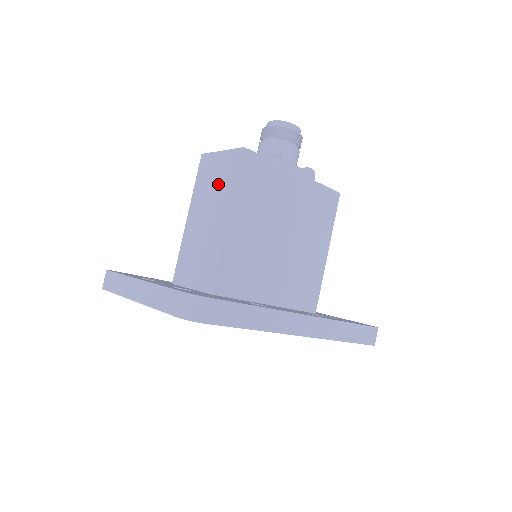
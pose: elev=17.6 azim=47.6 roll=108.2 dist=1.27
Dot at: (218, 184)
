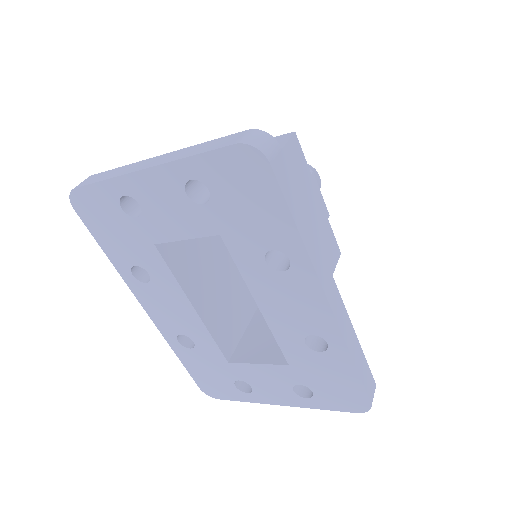
Dot at: occluded
